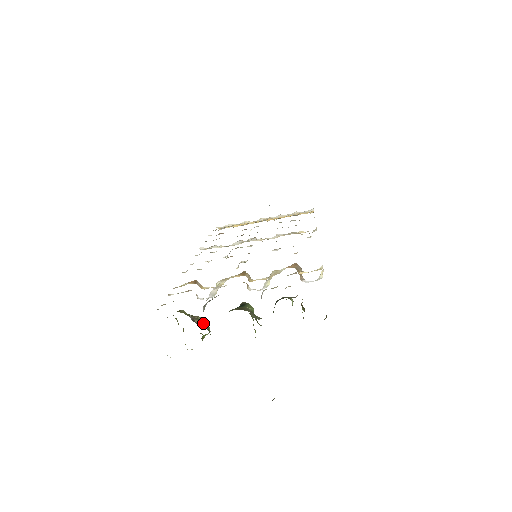
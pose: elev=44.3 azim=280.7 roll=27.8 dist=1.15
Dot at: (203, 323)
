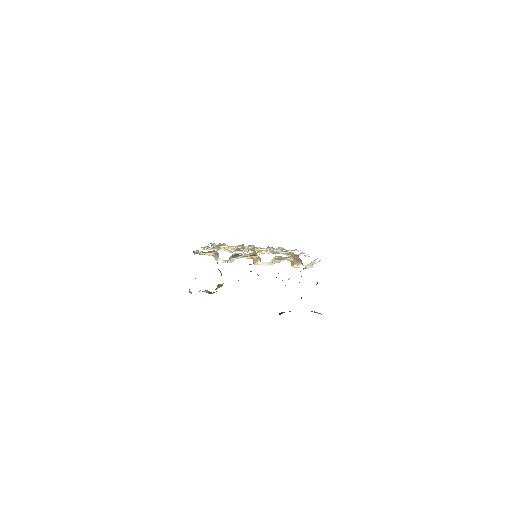
Dot at: (221, 274)
